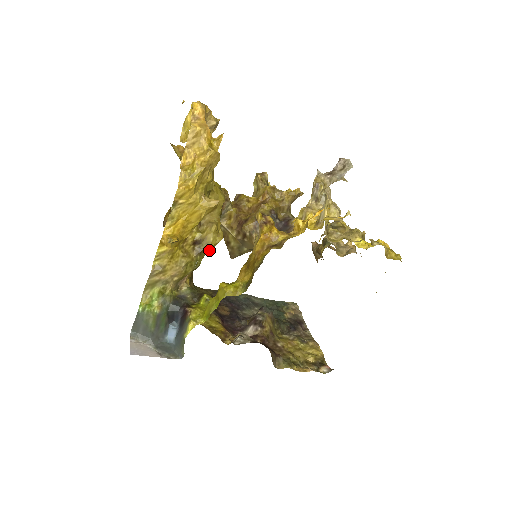
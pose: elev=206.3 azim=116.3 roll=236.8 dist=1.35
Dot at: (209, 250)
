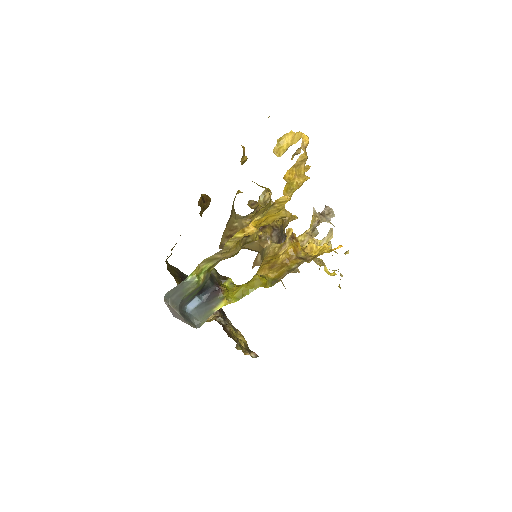
Dot at: (247, 243)
